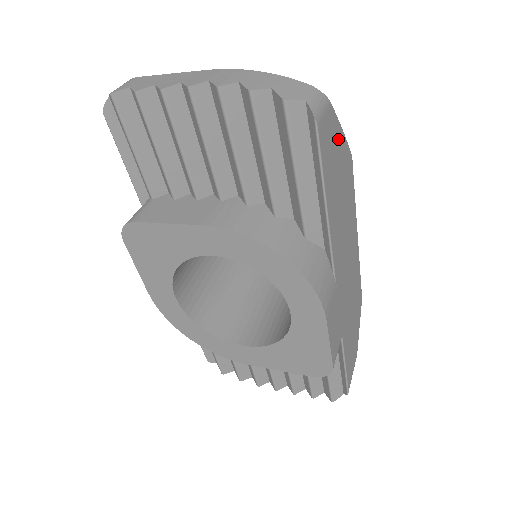
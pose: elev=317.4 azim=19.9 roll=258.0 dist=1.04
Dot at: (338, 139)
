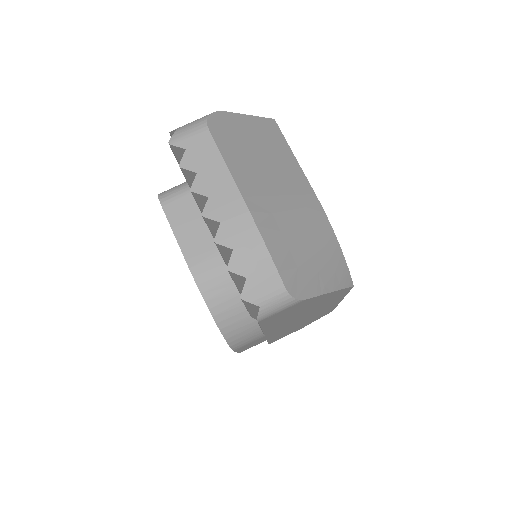
Dot at: (315, 300)
